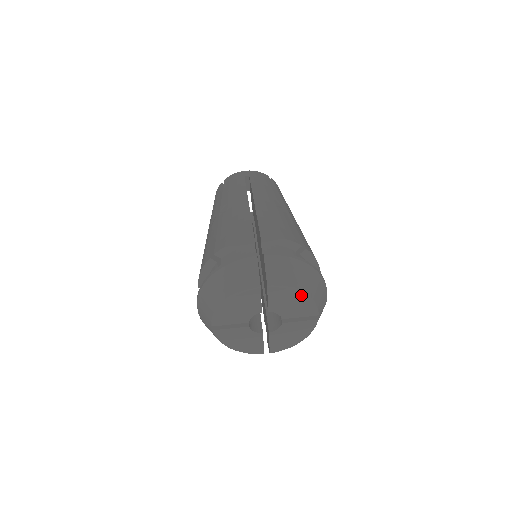
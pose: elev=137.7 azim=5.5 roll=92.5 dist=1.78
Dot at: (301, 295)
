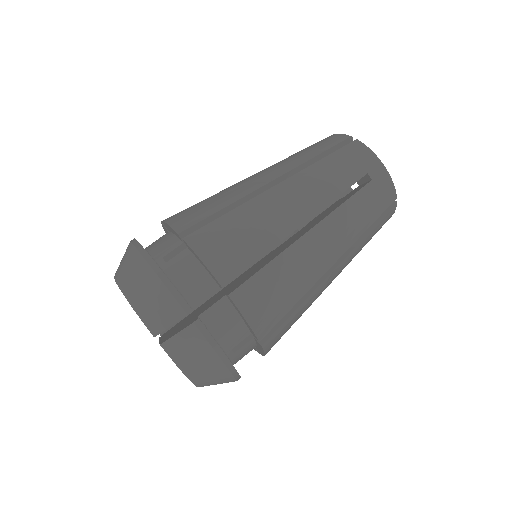
Dot at: (187, 376)
